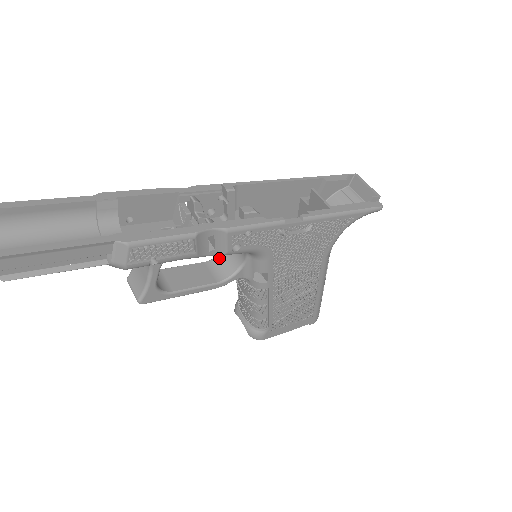
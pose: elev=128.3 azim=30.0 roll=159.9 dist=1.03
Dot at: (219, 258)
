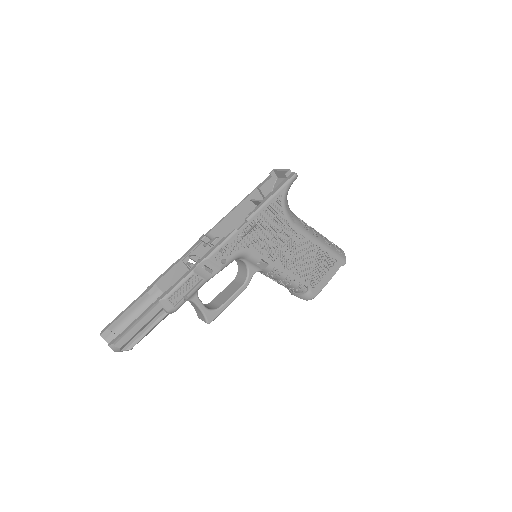
Dot at: (238, 273)
